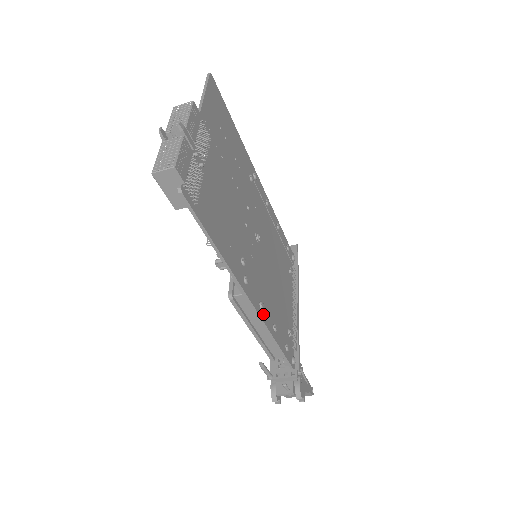
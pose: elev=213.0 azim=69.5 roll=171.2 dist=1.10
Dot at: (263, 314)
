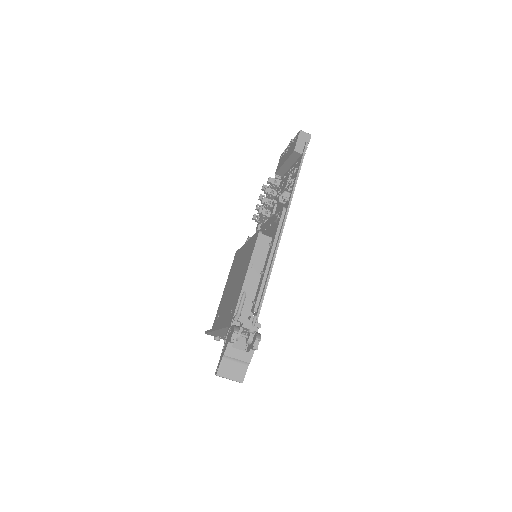
Dot at: (275, 251)
